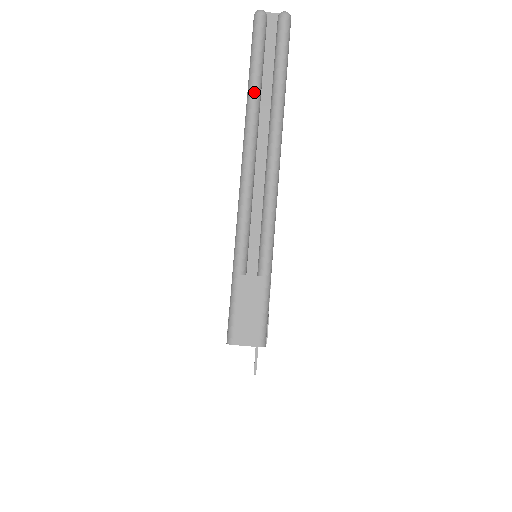
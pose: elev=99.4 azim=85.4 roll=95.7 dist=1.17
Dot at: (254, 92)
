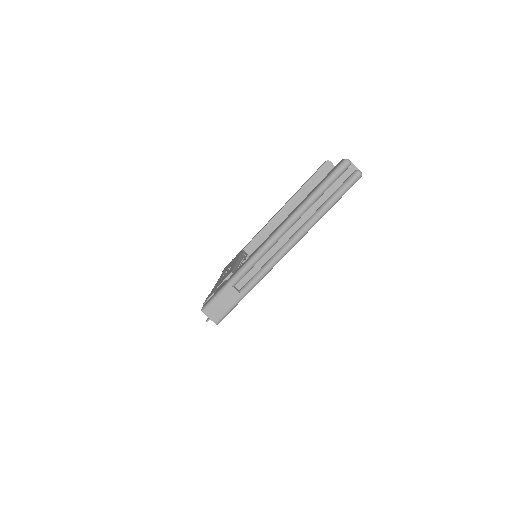
Dot at: (309, 203)
